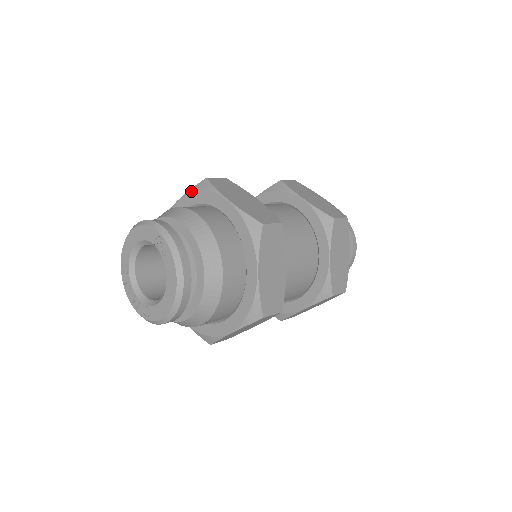
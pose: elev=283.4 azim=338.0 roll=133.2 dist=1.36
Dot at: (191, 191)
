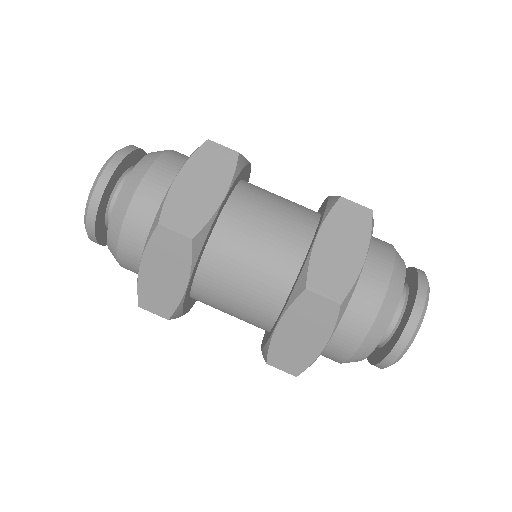
Dot at: occluded
